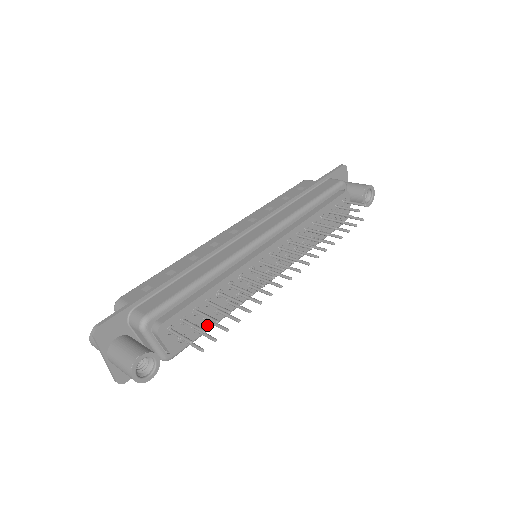
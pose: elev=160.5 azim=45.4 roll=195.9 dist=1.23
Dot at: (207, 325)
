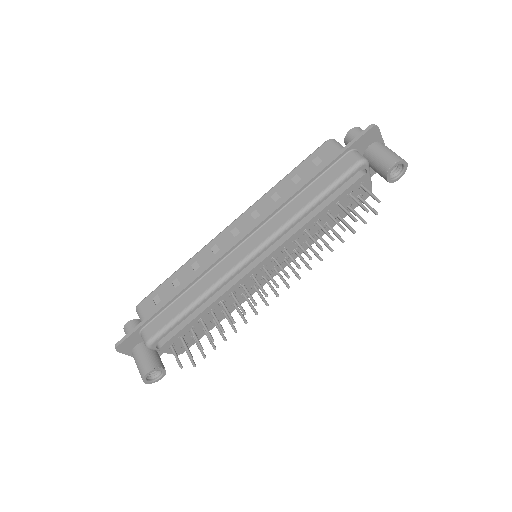
Dot at: occluded
